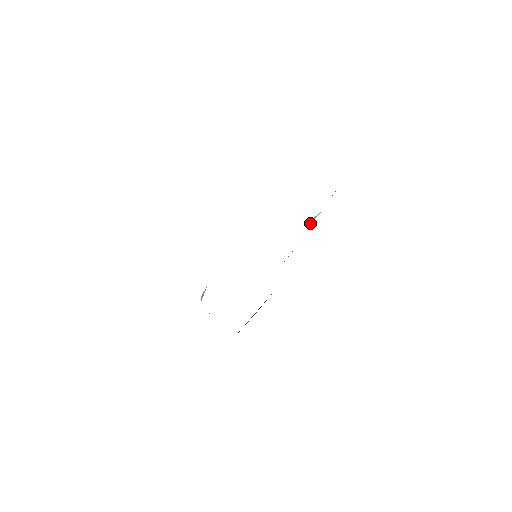
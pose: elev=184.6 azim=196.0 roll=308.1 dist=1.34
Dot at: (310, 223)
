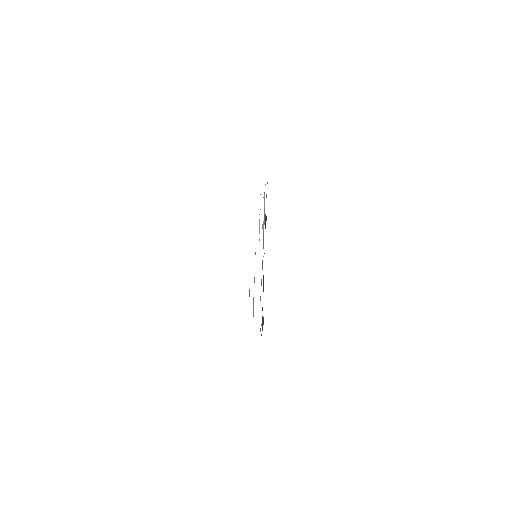
Dot at: (263, 229)
